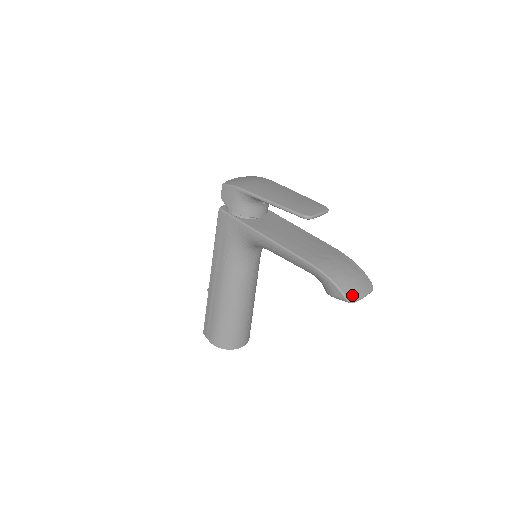
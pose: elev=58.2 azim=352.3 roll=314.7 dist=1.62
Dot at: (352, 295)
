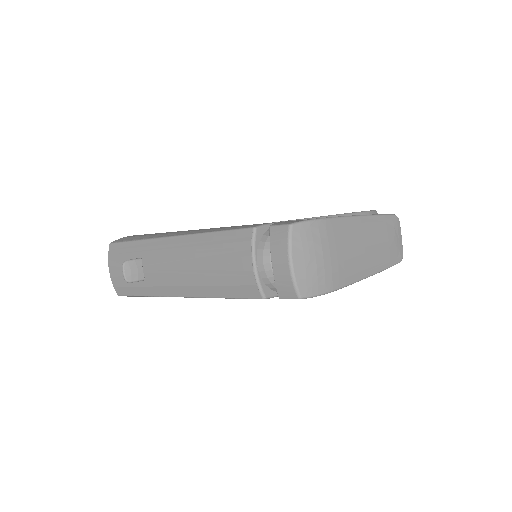
Dot at: occluded
